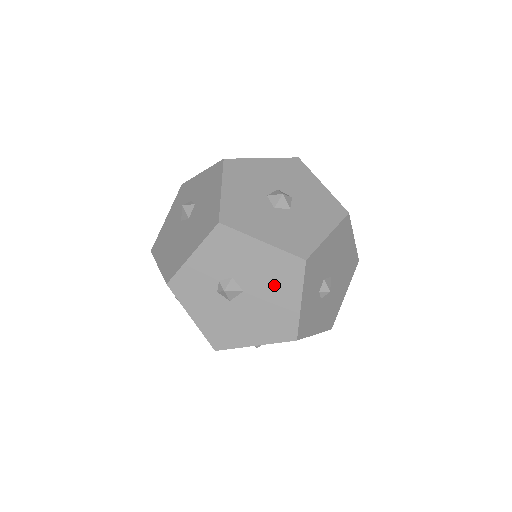
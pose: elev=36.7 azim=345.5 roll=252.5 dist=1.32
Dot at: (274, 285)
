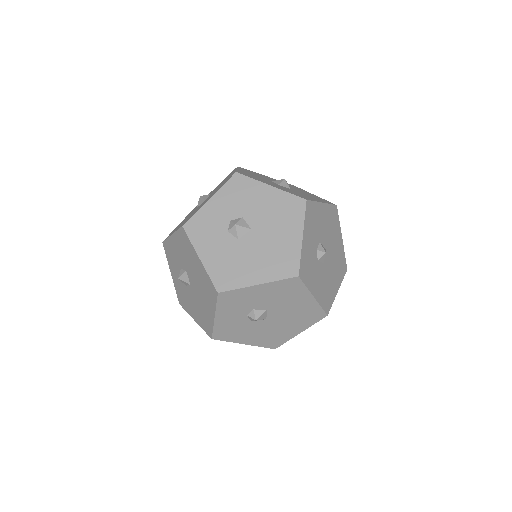
Dot at: (279, 222)
